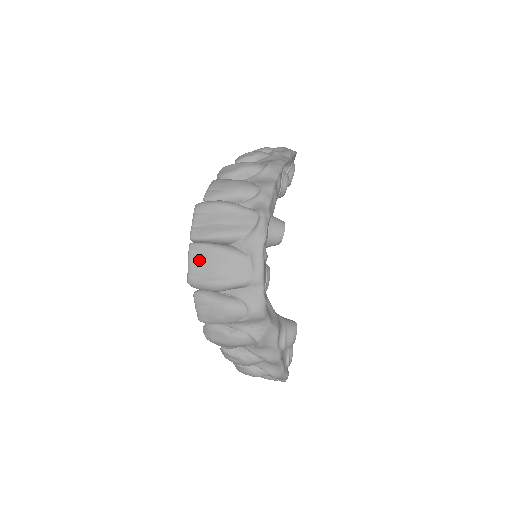
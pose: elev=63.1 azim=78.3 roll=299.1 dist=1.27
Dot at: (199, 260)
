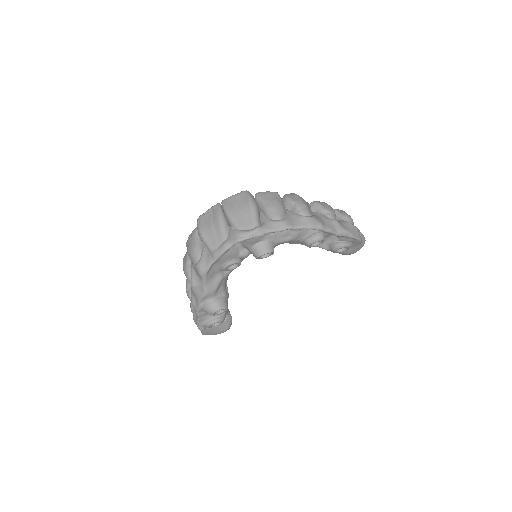
Dot at: (211, 214)
